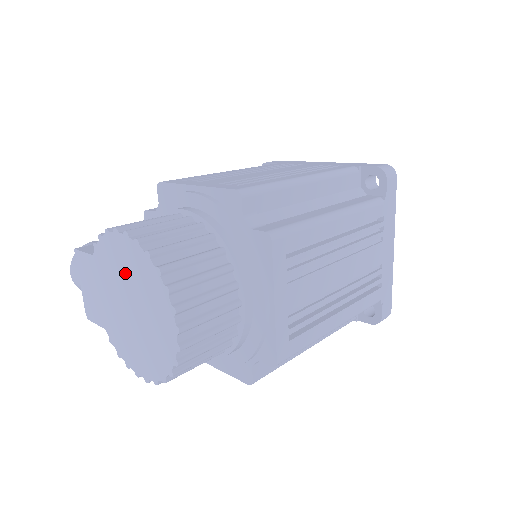
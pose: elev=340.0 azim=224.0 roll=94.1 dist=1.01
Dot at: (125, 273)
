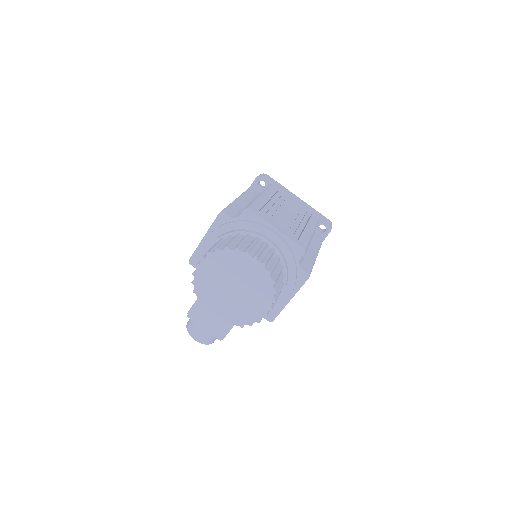
Dot at: (217, 277)
